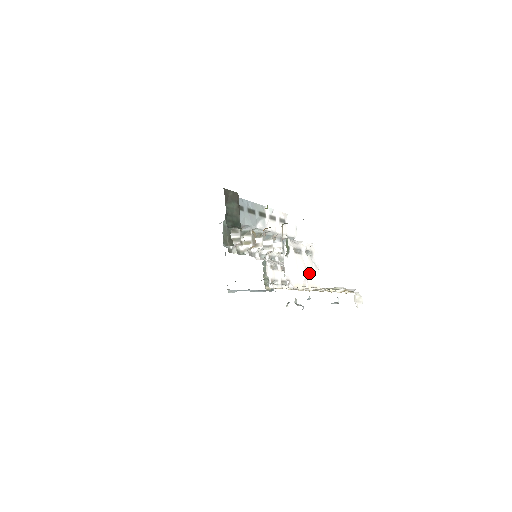
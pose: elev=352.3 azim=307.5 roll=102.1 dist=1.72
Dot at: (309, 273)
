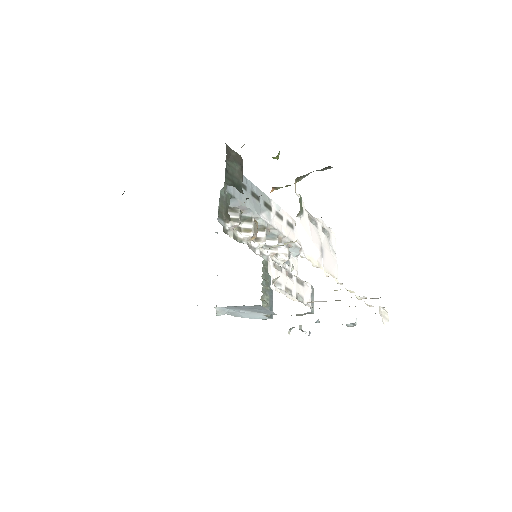
Dot at: (325, 254)
